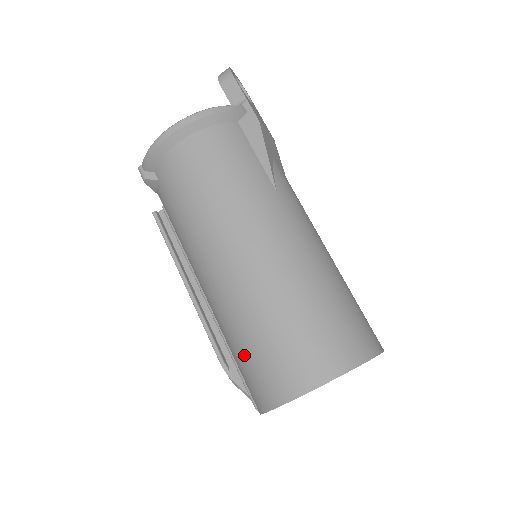
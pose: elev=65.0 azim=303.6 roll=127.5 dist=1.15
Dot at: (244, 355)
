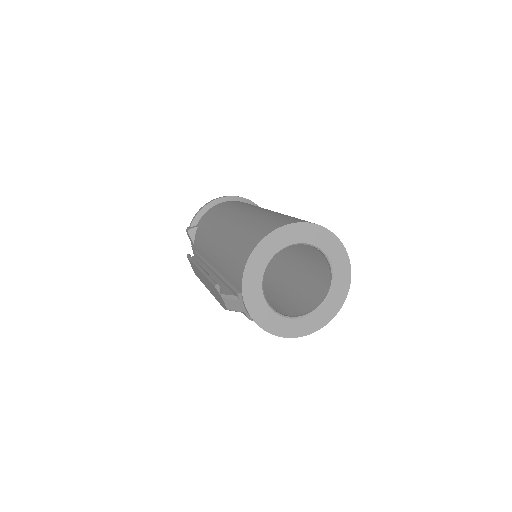
Dot at: (236, 245)
